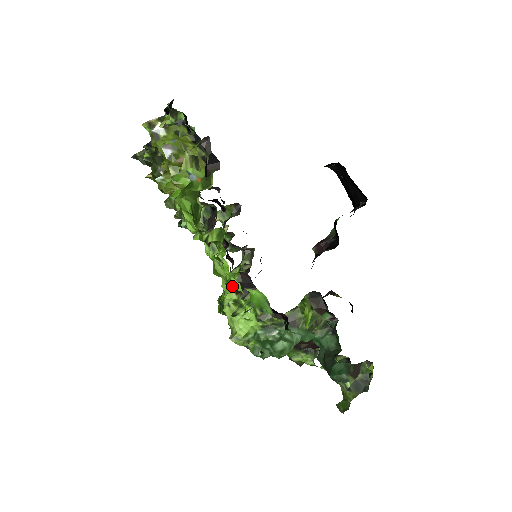
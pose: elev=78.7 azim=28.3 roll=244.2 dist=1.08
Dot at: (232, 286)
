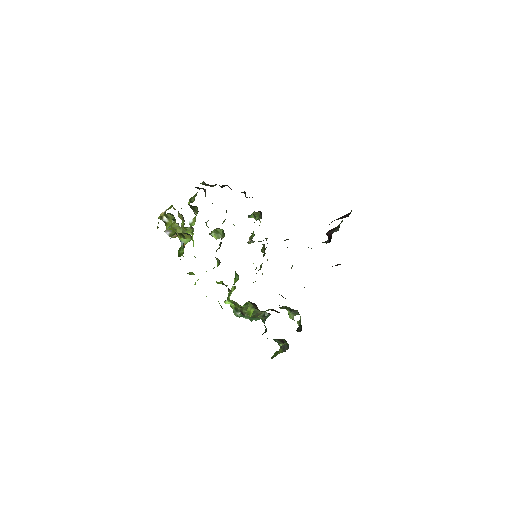
Dot at: occluded
